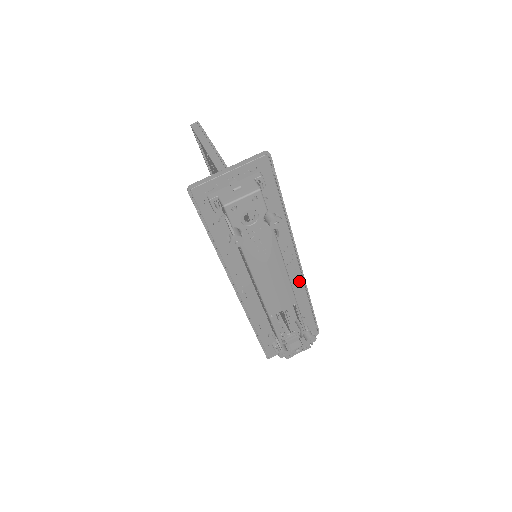
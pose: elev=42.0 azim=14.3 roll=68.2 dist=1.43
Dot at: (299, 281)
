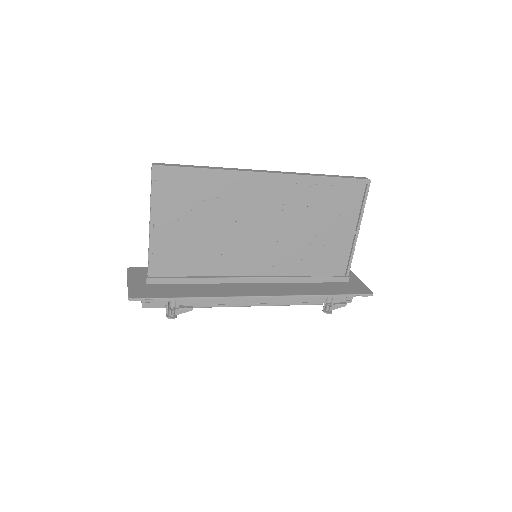
Dot at: occluded
